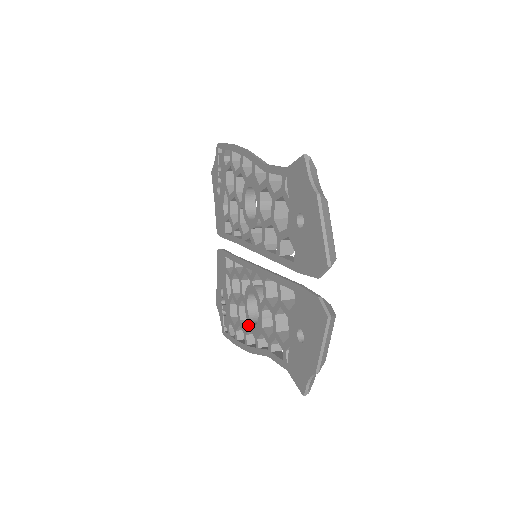
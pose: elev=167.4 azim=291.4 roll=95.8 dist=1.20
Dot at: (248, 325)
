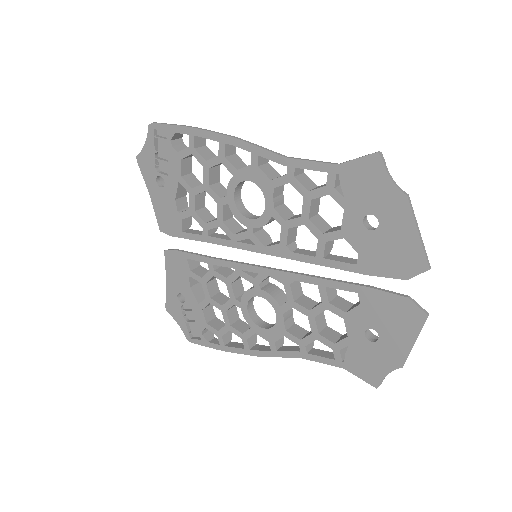
Dot at: (252, 330)
